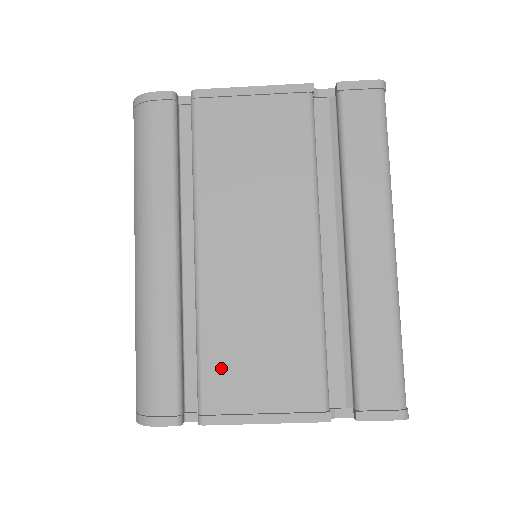
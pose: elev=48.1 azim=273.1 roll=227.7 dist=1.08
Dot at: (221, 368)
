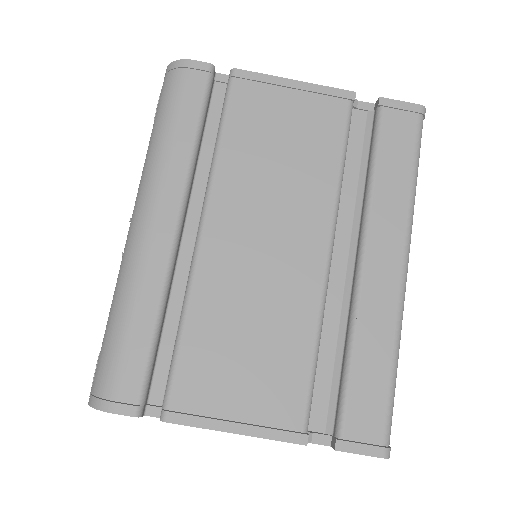
Dot at: (200, 362)
